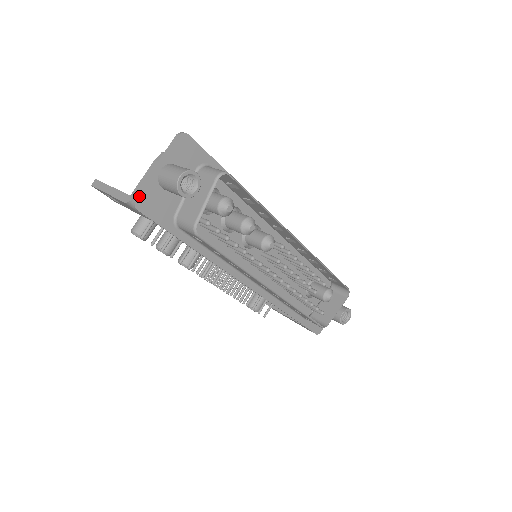
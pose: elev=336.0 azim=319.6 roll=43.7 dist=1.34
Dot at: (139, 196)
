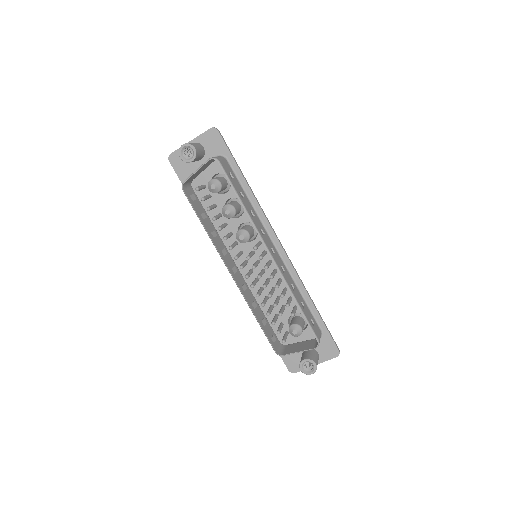
Dot at: (173, 153)
